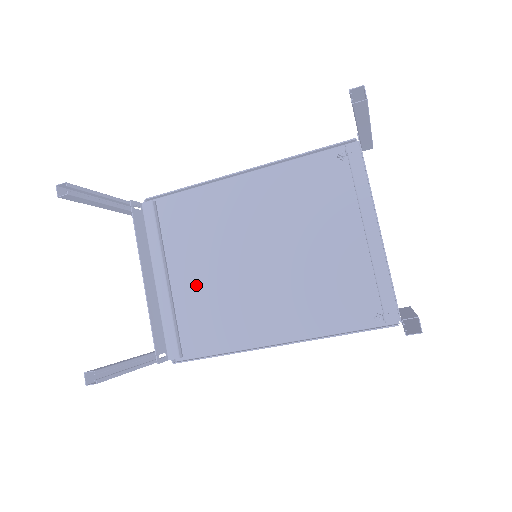
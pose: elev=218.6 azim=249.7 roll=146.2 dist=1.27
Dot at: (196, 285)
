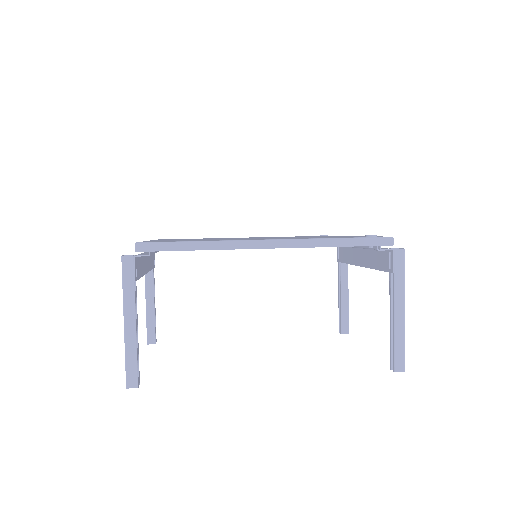
Dot at: occluded
